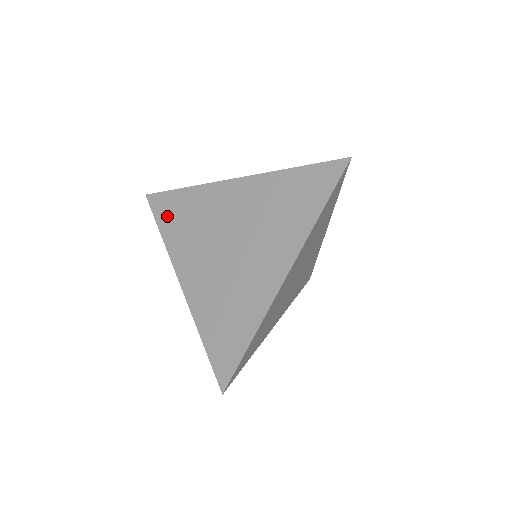
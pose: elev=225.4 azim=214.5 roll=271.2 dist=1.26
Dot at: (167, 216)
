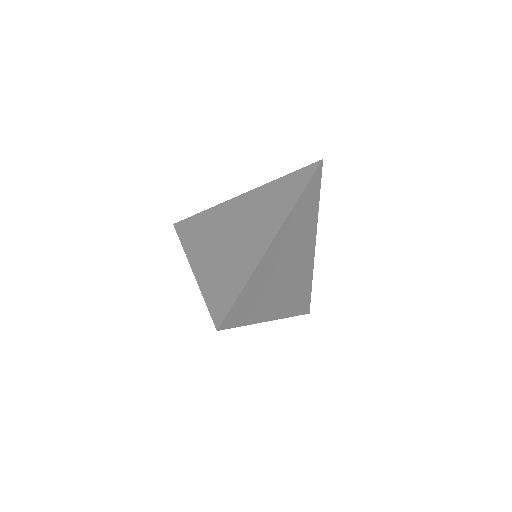
Dot at: (188, 231)
